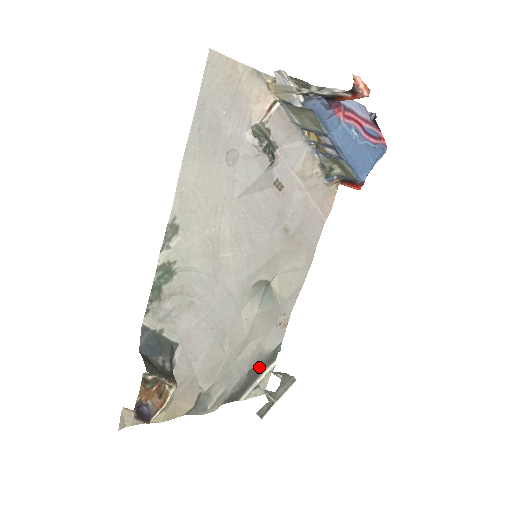
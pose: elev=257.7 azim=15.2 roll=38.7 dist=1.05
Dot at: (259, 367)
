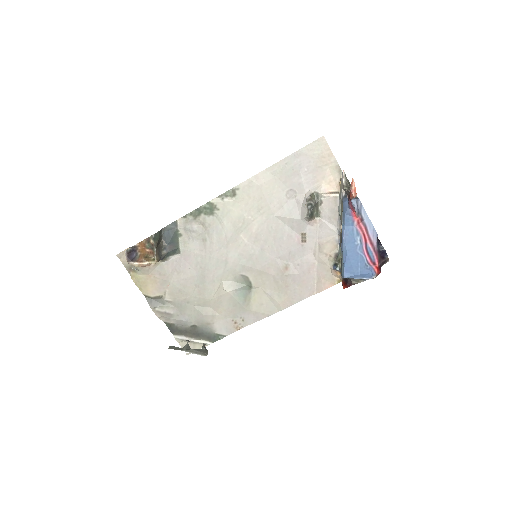
Dot at: (201, 332)
